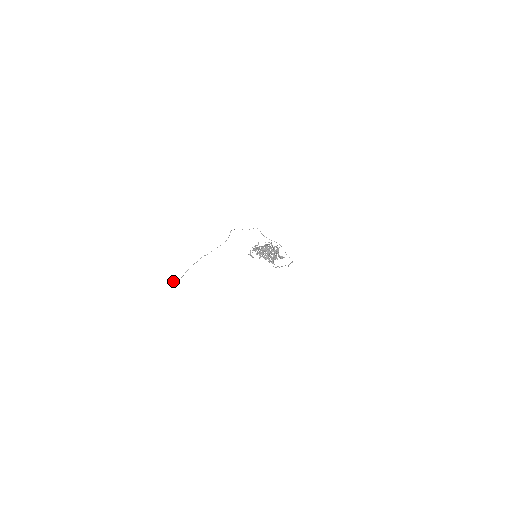
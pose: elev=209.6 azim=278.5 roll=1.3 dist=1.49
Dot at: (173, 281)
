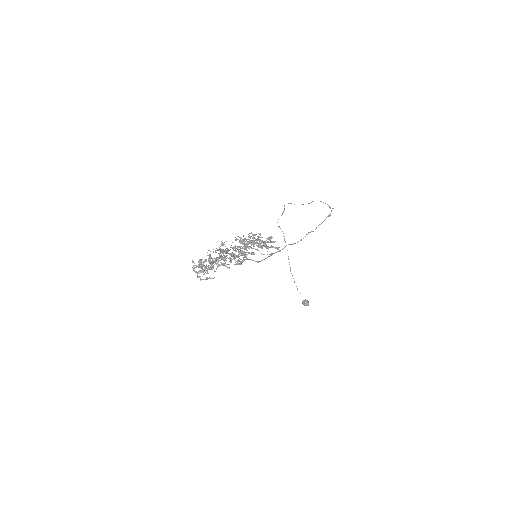
Dot at: occluded
